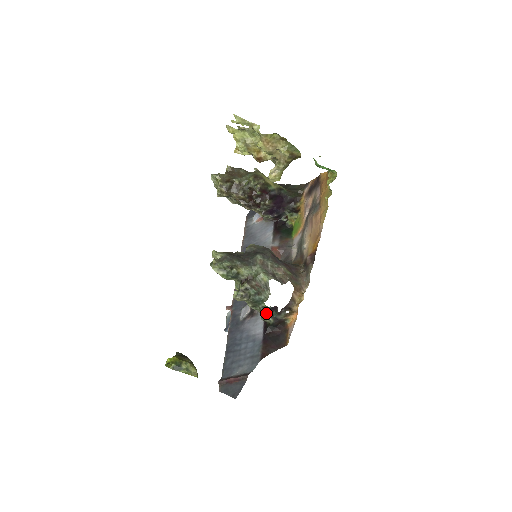
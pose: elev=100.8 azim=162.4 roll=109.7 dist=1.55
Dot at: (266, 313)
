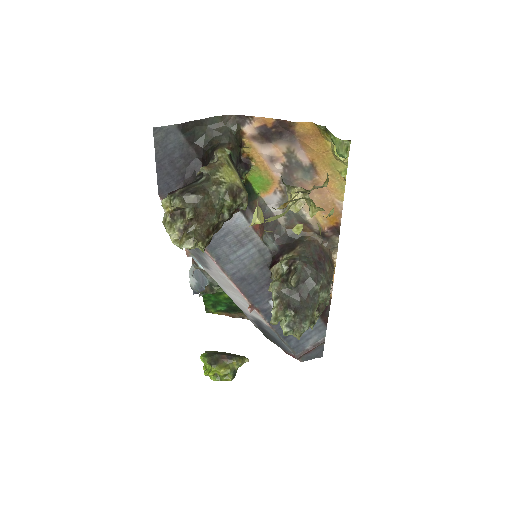
Dot at: occluded
